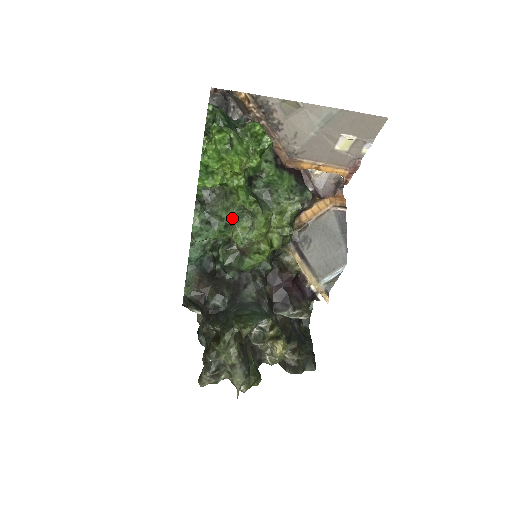
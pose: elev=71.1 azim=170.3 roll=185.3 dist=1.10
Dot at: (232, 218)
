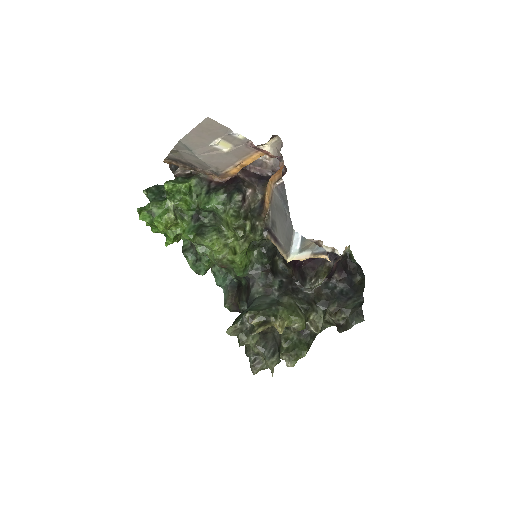
Dot at: (198, 252)
